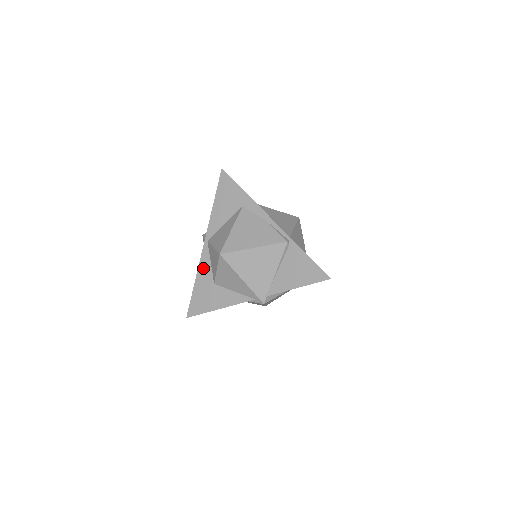
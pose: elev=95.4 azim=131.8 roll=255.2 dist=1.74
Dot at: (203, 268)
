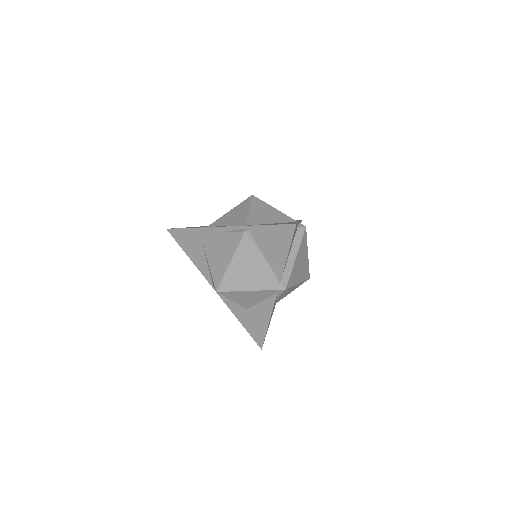
Dot at: (231, 306)
